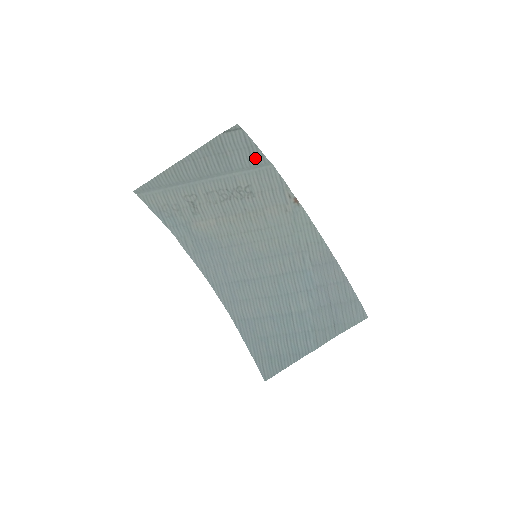
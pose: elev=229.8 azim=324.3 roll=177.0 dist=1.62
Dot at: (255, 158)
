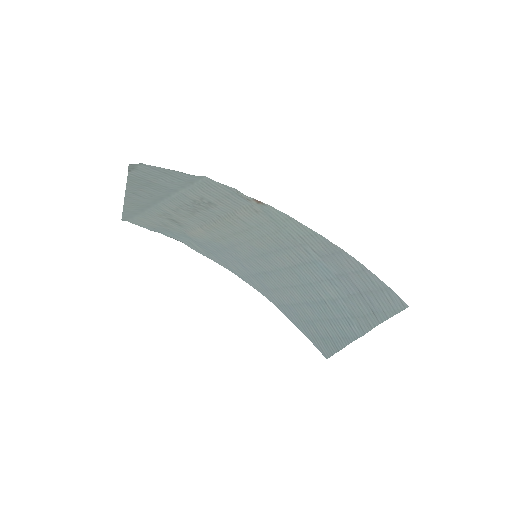
Dot at: (182, 177)
